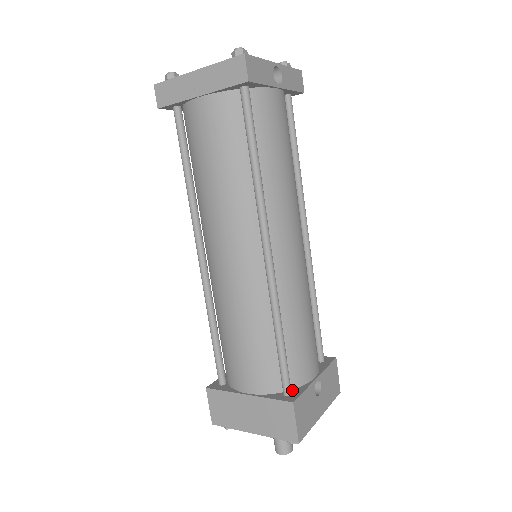
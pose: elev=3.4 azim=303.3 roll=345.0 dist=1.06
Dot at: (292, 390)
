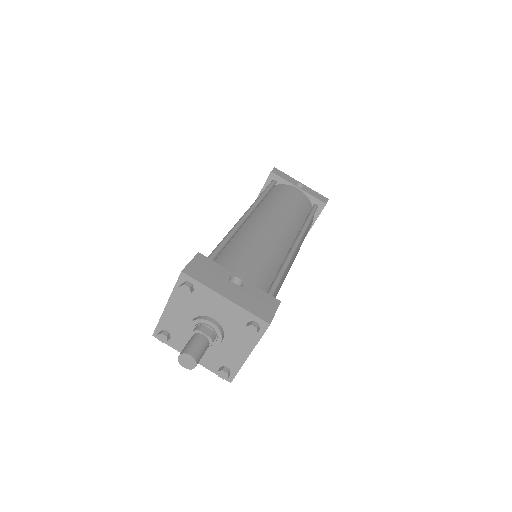
Dot at: occluded
